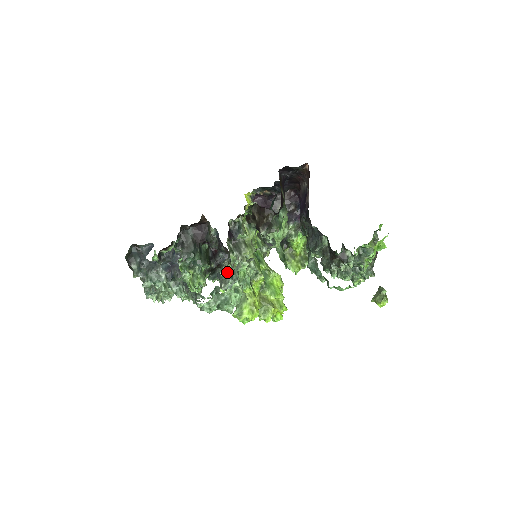
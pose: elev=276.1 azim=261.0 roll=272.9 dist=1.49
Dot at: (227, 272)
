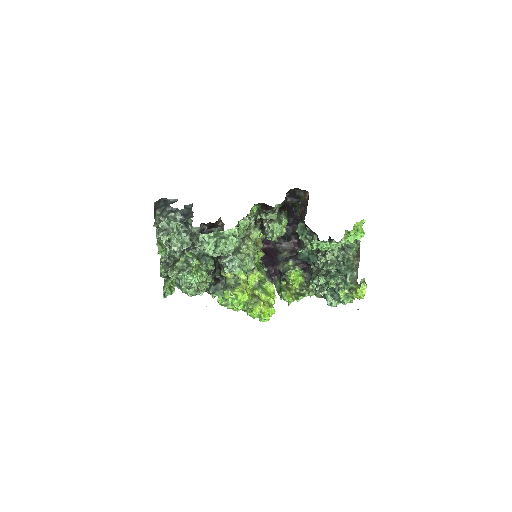
Dot at: occluded
